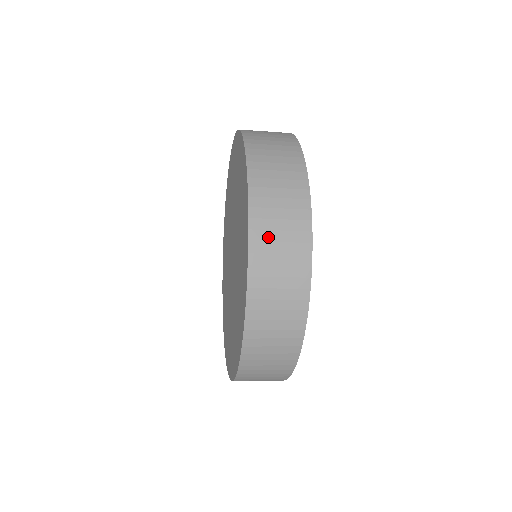
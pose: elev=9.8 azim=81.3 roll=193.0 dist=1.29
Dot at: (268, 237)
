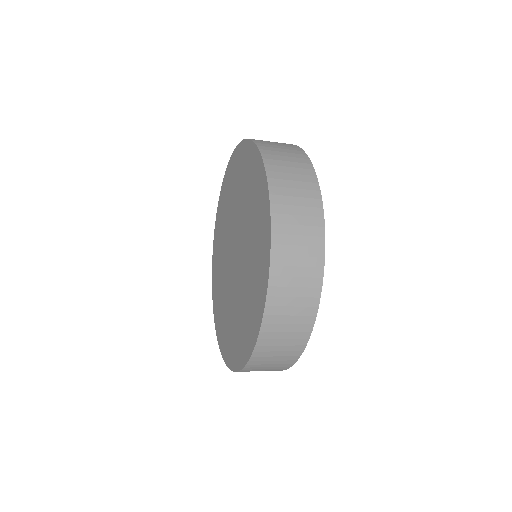
Dot at: (271, 146)
